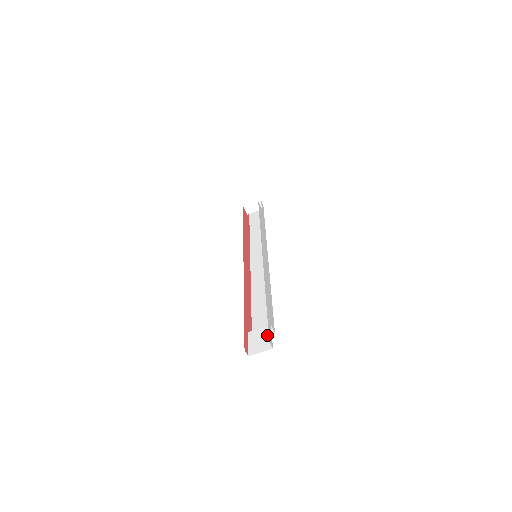
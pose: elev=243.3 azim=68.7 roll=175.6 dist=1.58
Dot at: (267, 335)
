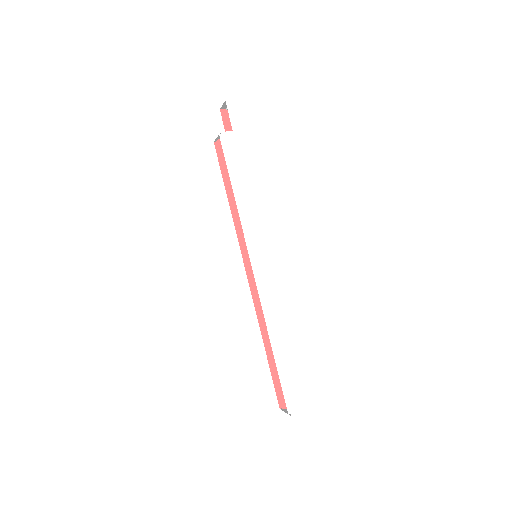
Dot at: (290, 395)
